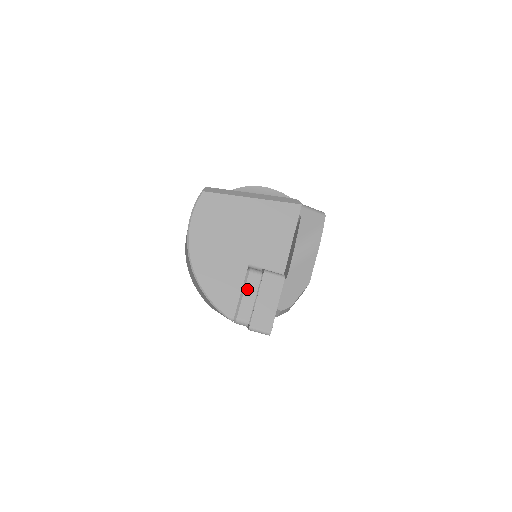
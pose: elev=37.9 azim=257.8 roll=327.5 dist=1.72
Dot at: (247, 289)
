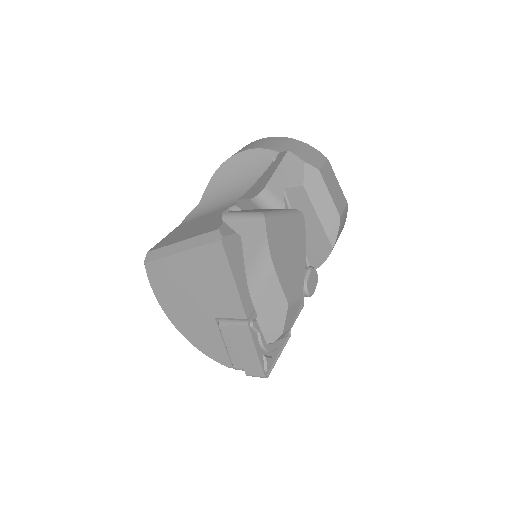
Dot at: (226, 342)
